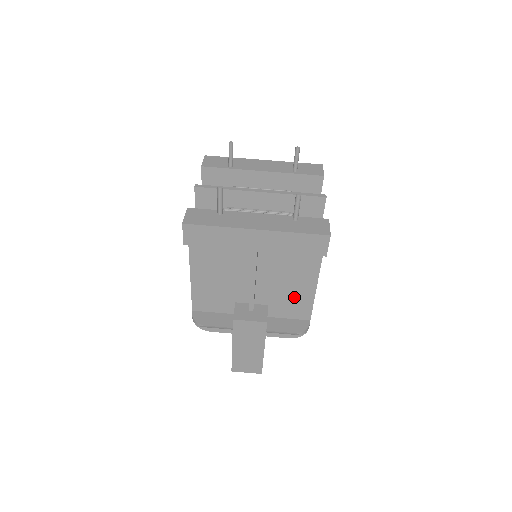
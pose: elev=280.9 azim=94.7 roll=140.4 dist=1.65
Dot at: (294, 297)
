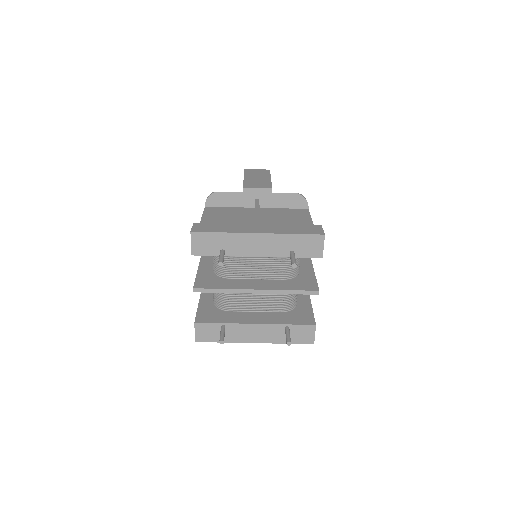
Dot at: occluded
